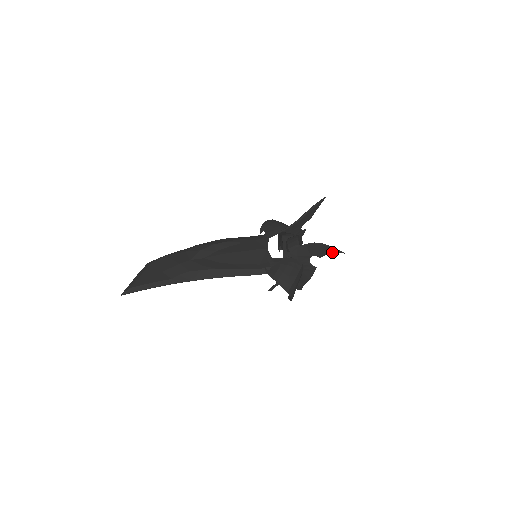
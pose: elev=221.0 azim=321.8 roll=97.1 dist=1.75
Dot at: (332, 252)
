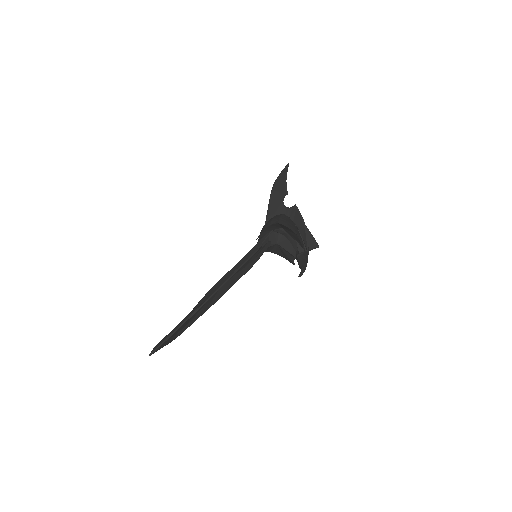
Dot at: (285, 176)
